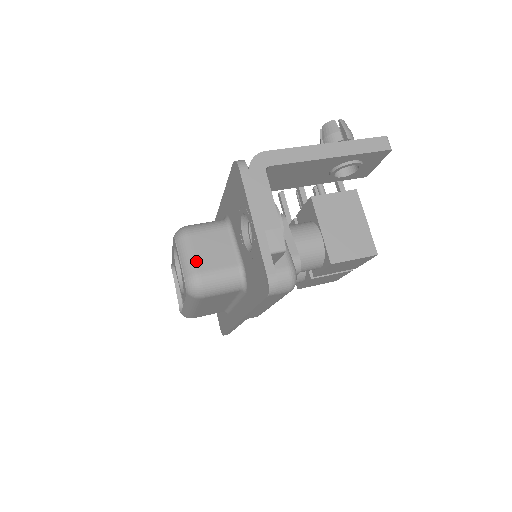
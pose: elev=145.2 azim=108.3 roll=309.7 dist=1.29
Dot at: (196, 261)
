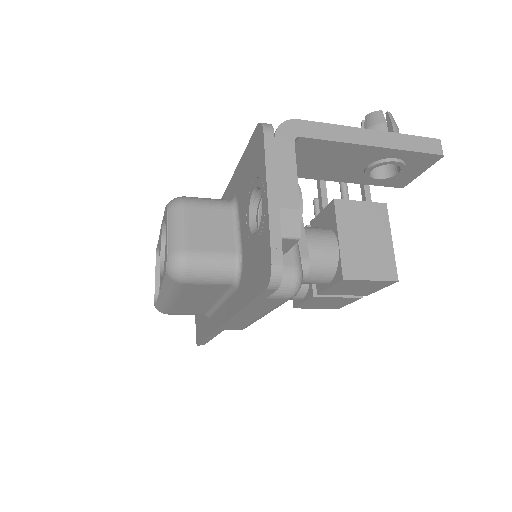
Dot at: (186, 236)
